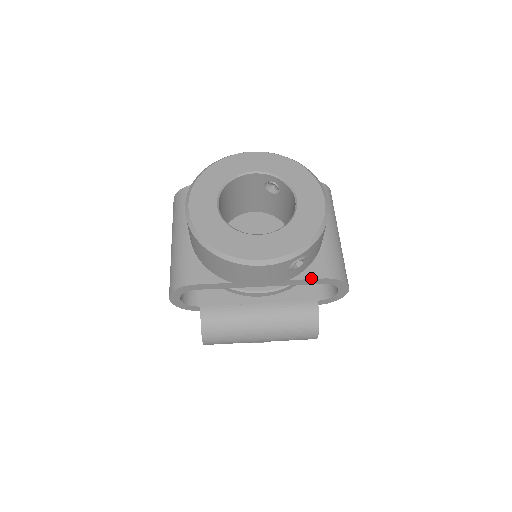
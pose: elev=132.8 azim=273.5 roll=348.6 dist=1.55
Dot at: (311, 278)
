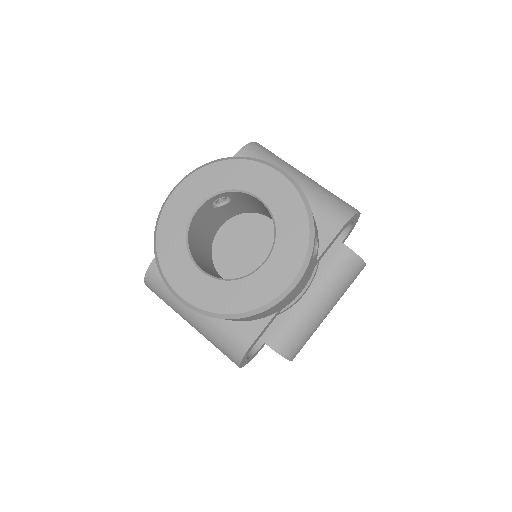
Dot at: (330, 241)
